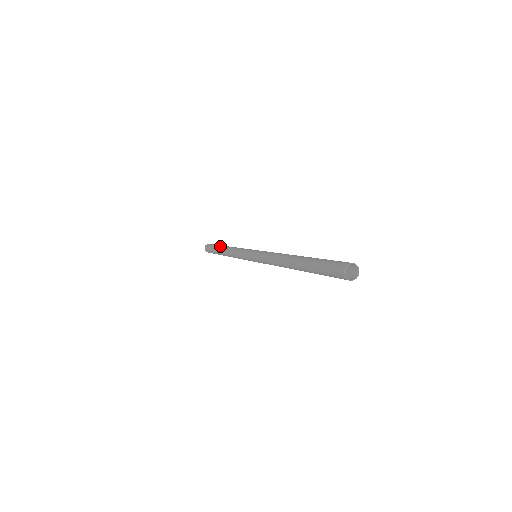
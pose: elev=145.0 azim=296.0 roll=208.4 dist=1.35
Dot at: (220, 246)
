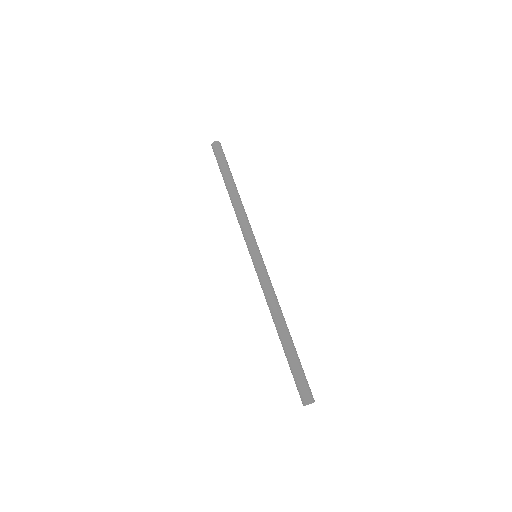
Dot at: (228, 179)
